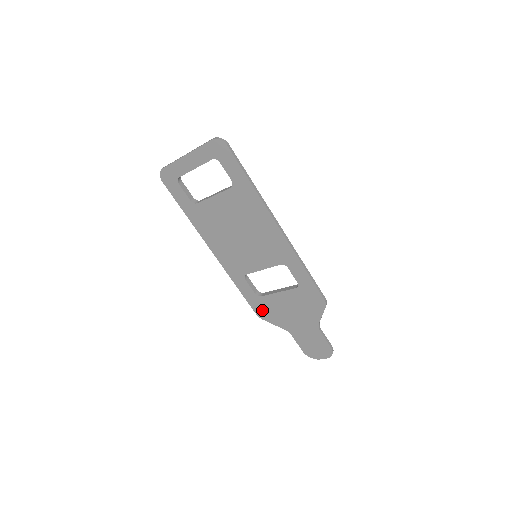
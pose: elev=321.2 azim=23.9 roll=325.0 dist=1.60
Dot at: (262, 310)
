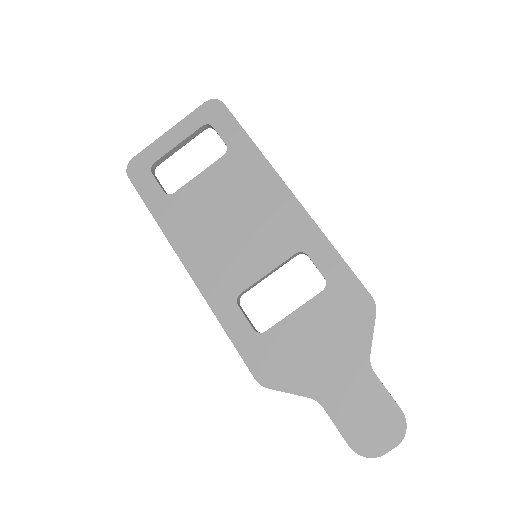
Dot at: (266, 364)
